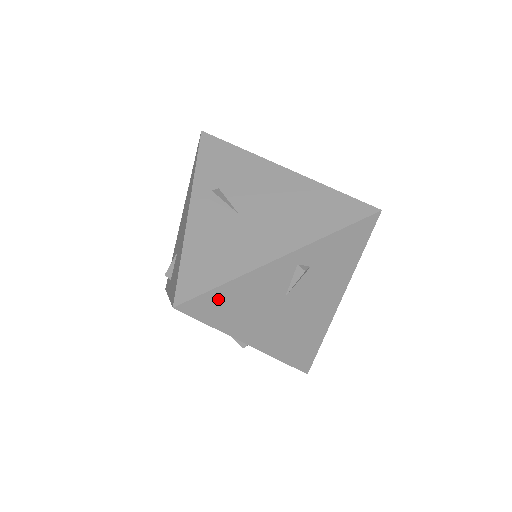
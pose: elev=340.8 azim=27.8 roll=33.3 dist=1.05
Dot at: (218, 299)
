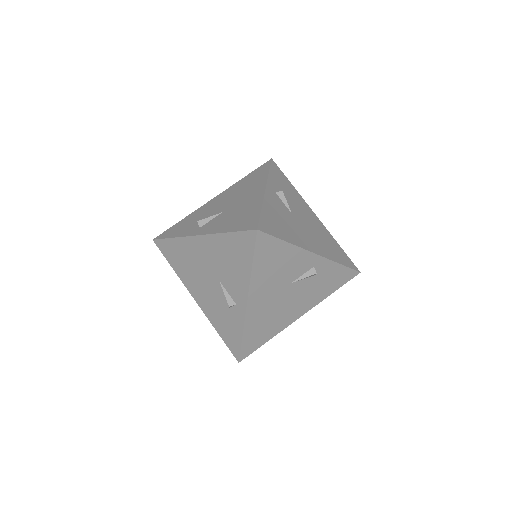
Dot at: (274, 248)
